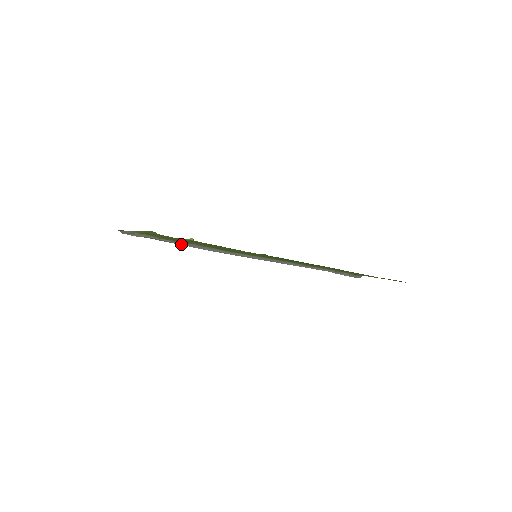
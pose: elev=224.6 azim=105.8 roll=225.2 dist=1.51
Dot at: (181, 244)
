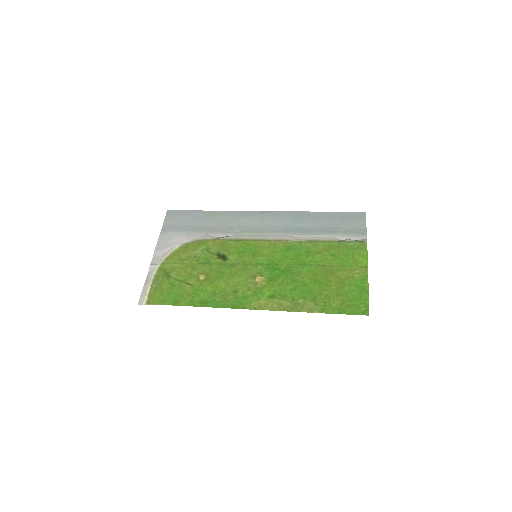
Dot at: (200, 237)
